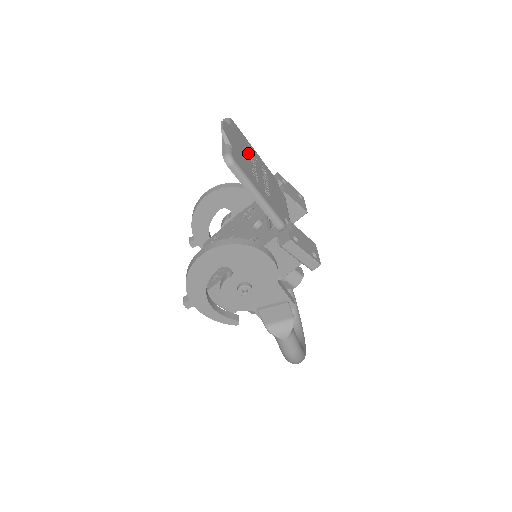
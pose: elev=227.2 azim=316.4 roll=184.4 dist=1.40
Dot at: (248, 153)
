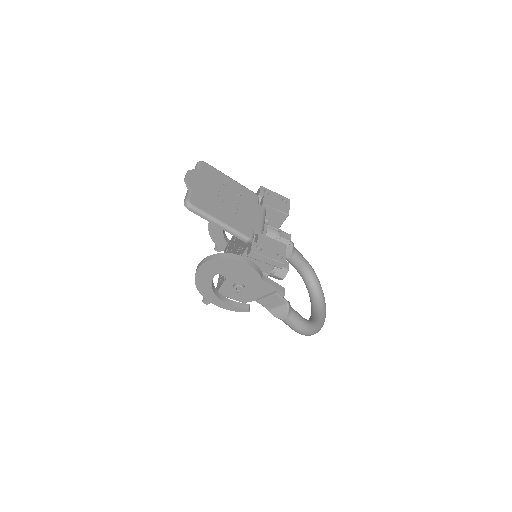
Dot at: (217, 186)
